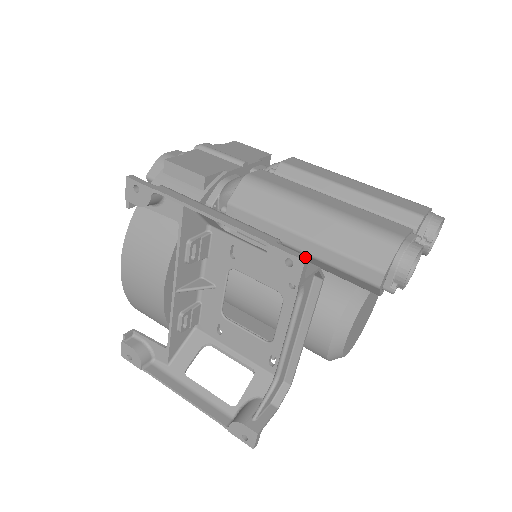
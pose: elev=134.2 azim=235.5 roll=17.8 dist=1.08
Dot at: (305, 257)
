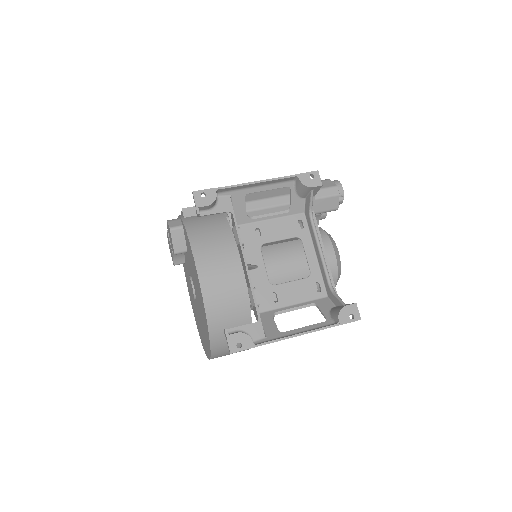
Dot at: (315, 172)
